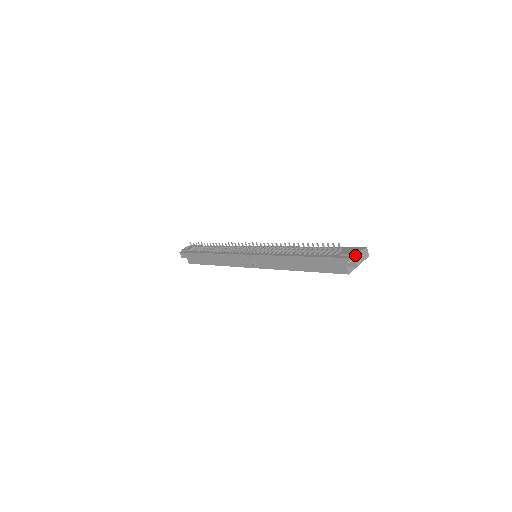
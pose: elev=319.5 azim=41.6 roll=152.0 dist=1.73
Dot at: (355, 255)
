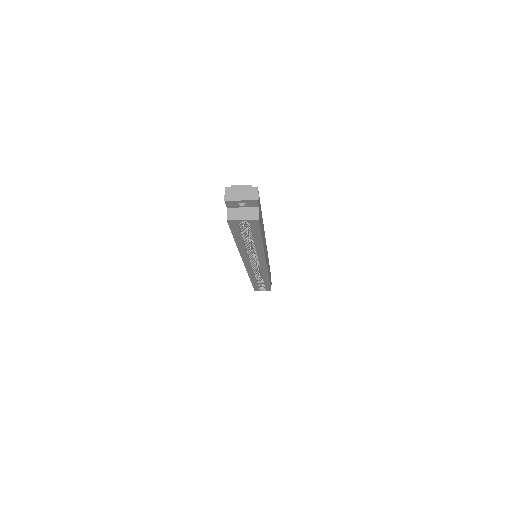
Dot at: (231, 186)
